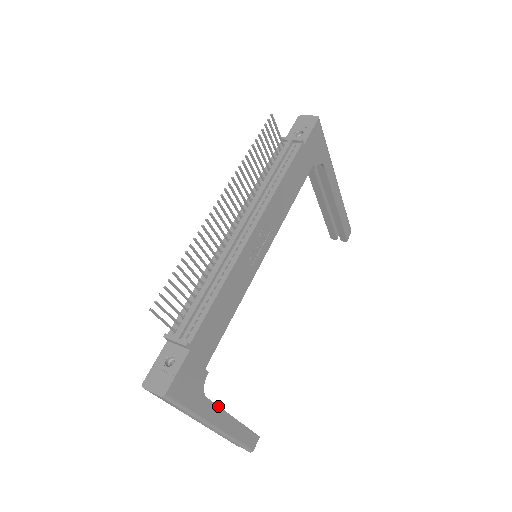
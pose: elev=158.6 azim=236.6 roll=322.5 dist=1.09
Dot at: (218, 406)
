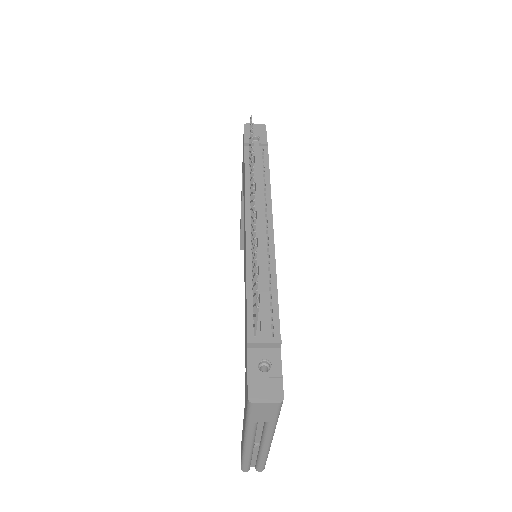
Dot at: occluded
